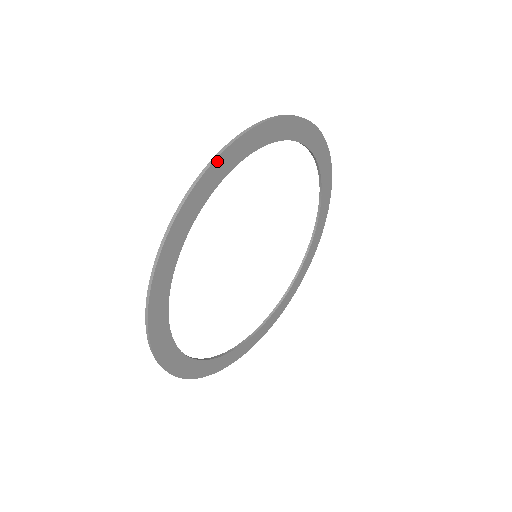
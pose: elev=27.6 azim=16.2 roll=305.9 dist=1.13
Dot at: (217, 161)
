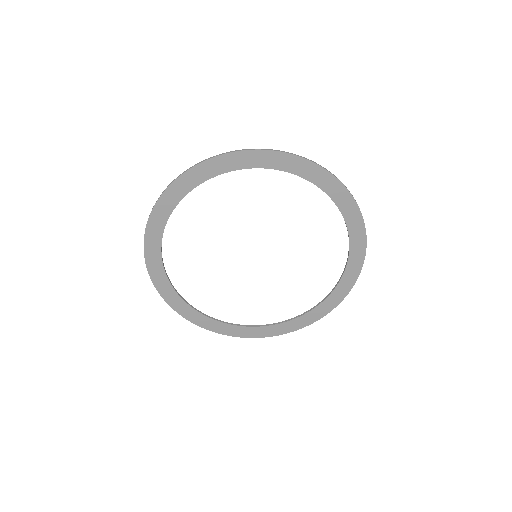
Dot at: (316, 166)
